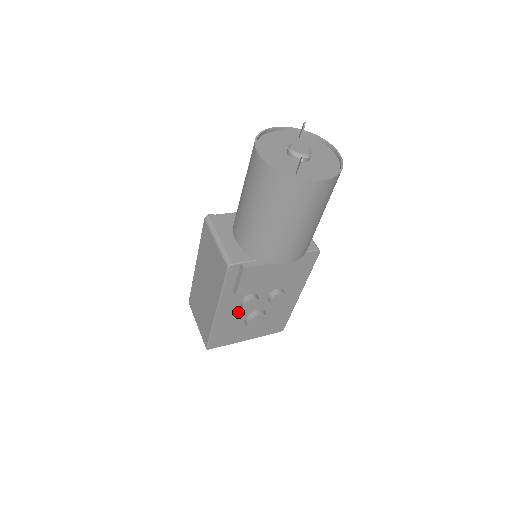
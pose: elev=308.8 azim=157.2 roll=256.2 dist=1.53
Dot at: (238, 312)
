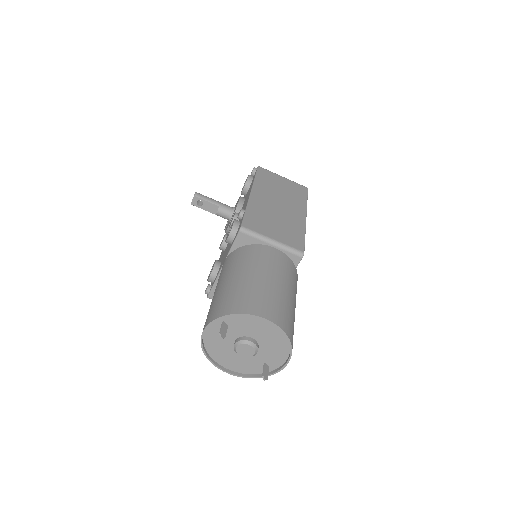
Dot at: occluded
